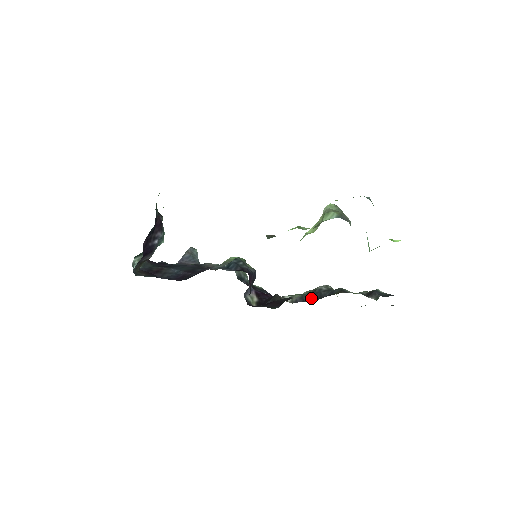
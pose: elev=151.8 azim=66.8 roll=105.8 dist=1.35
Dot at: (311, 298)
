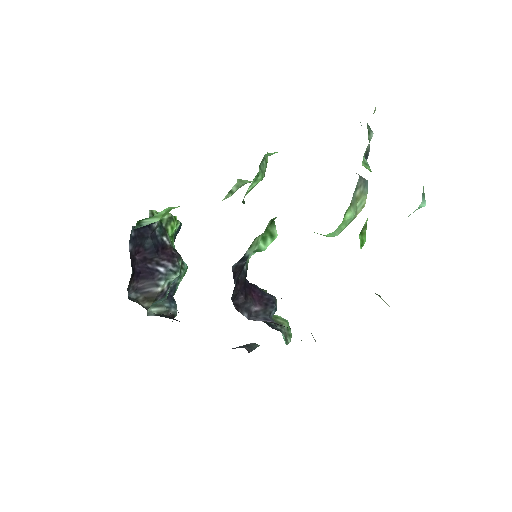
Dot at: occluded
